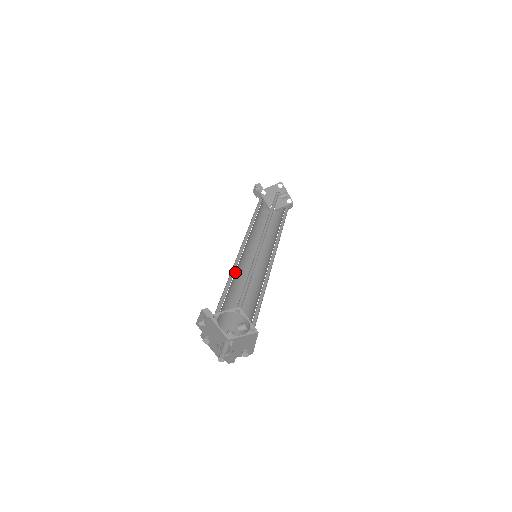
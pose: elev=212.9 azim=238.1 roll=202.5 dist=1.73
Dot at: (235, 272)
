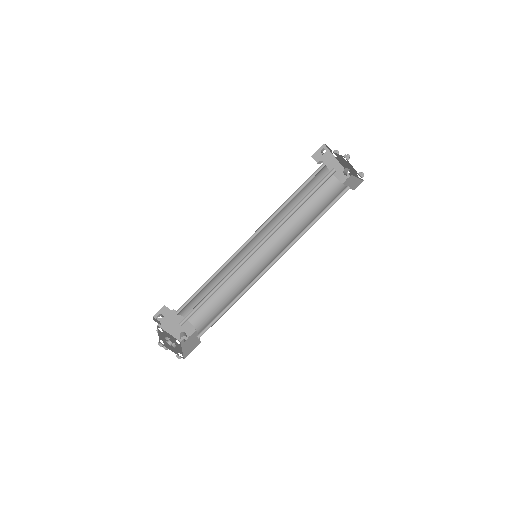
Dot at: (225, 269)
